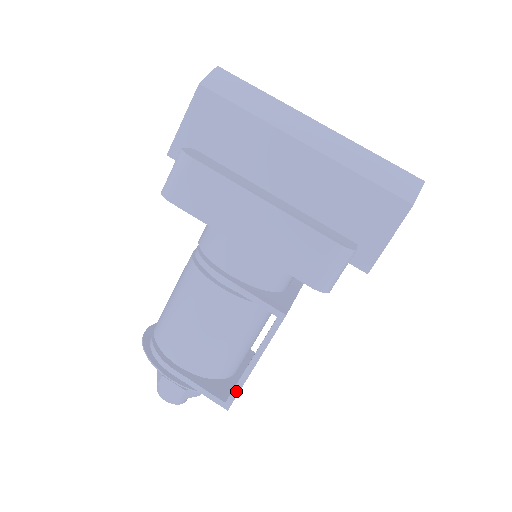
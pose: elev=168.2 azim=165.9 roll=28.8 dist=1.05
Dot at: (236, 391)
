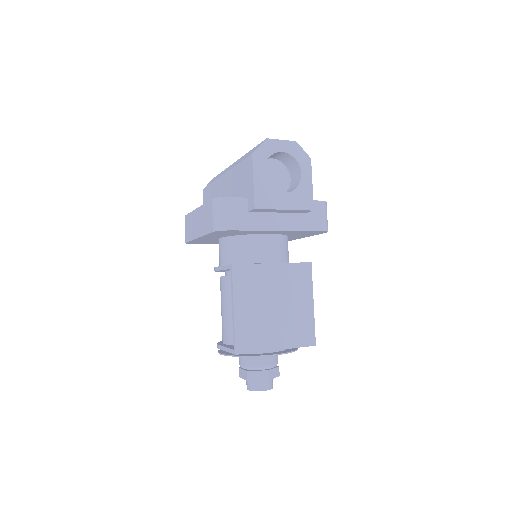
Dot at: (234, 336)
